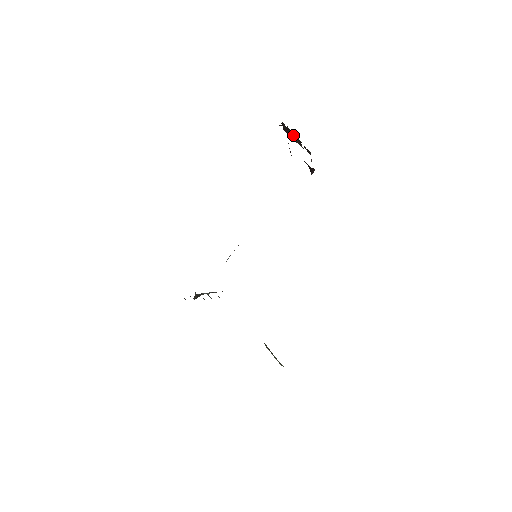
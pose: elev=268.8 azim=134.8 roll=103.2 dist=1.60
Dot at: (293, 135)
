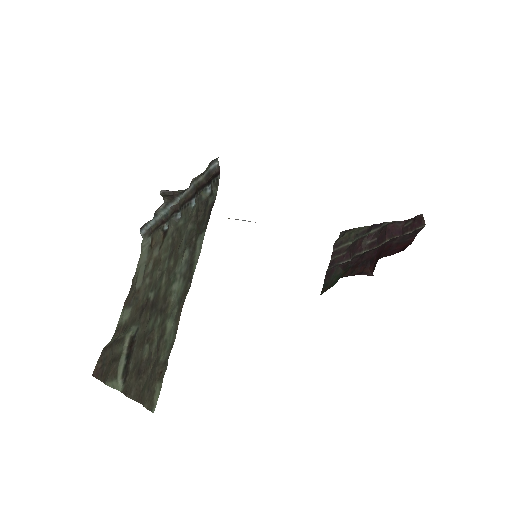
Dot at: (371, 237)
